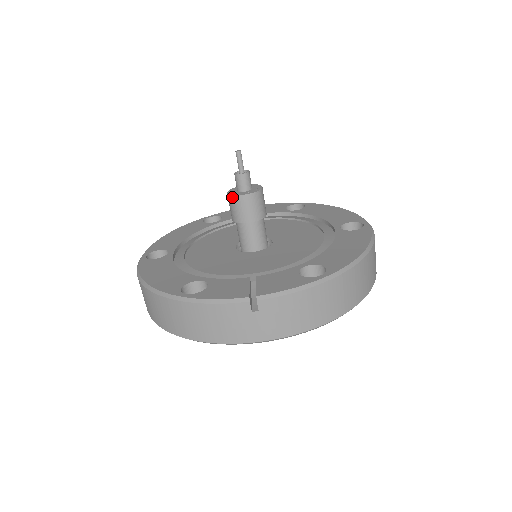
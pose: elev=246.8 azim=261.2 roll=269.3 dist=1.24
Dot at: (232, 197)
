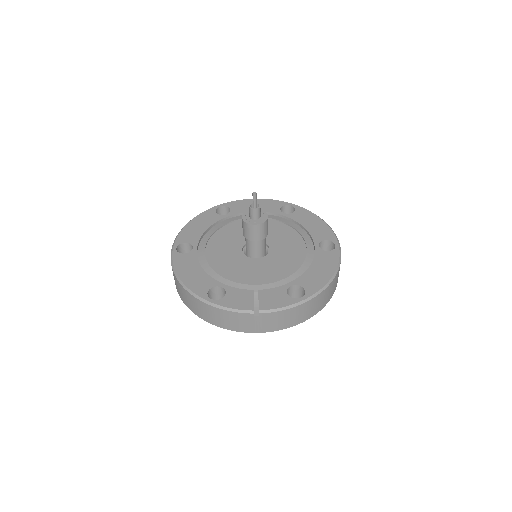
Dot at: (246, 224)
